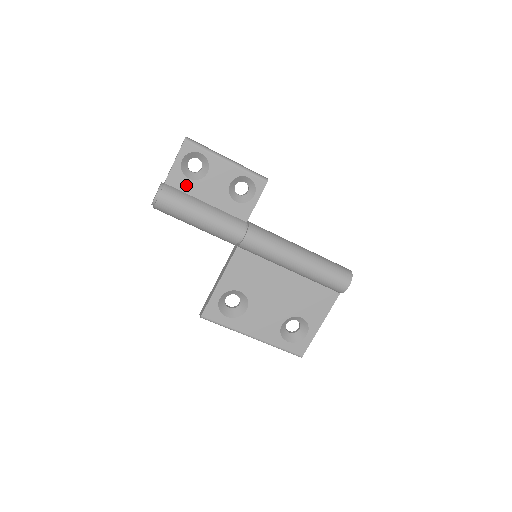
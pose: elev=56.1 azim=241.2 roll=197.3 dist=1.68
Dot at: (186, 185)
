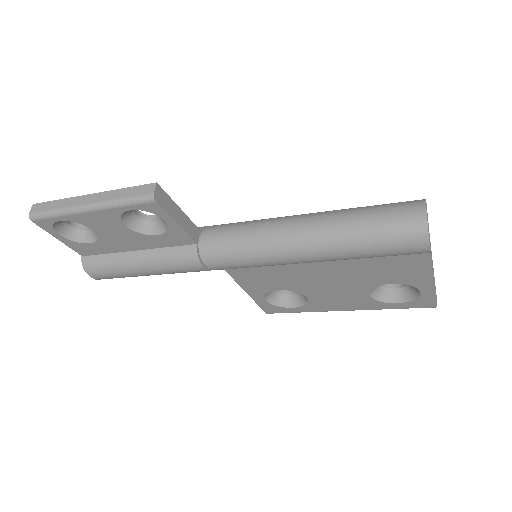
Dot at: (97, 248)
